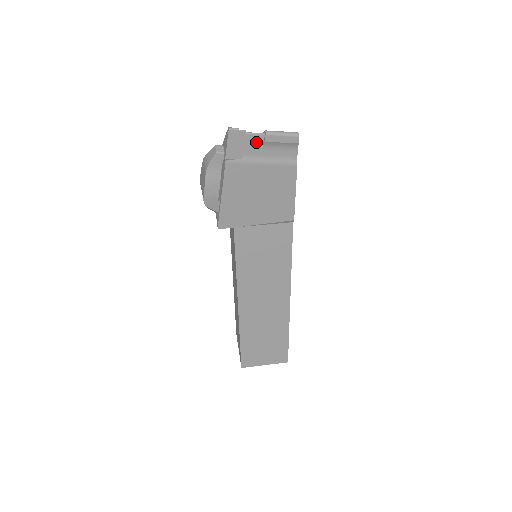
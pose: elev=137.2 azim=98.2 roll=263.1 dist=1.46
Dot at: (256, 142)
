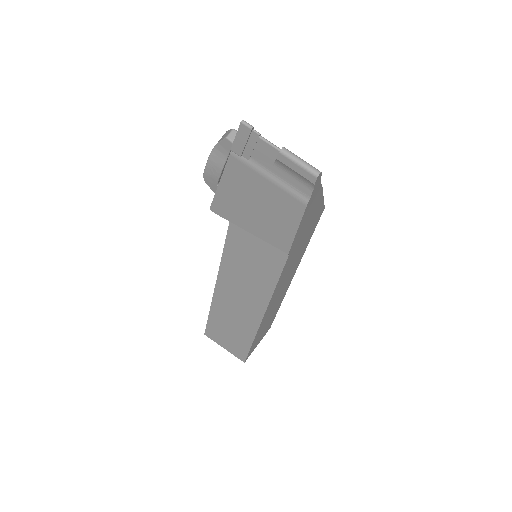
Dot at: (269, 153)
